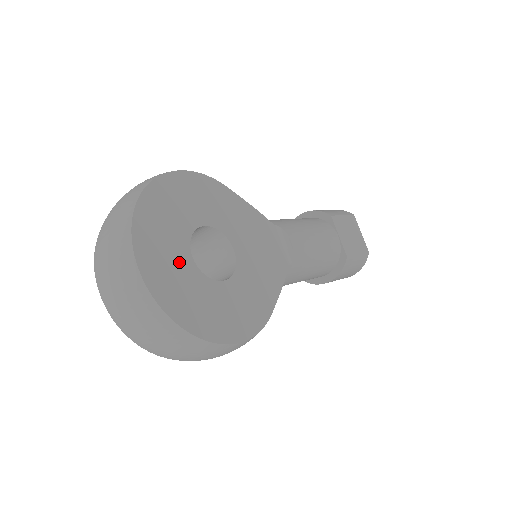
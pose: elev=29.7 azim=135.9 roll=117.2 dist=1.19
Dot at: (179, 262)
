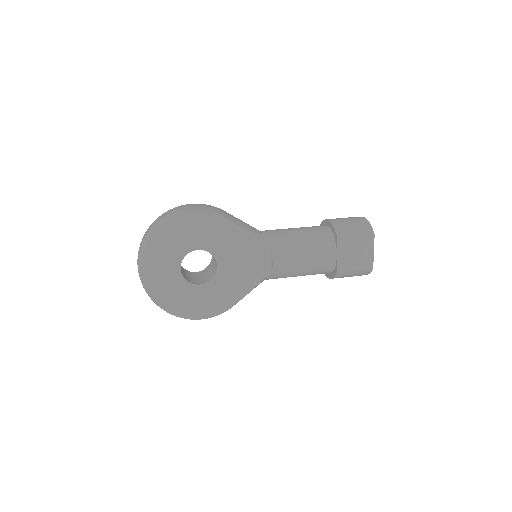
Dot at: (170, 273)
